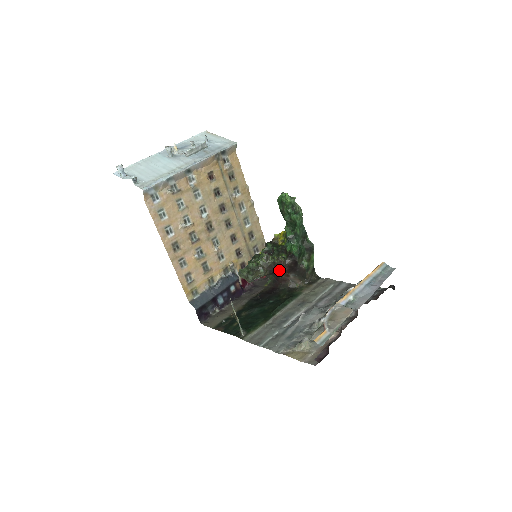
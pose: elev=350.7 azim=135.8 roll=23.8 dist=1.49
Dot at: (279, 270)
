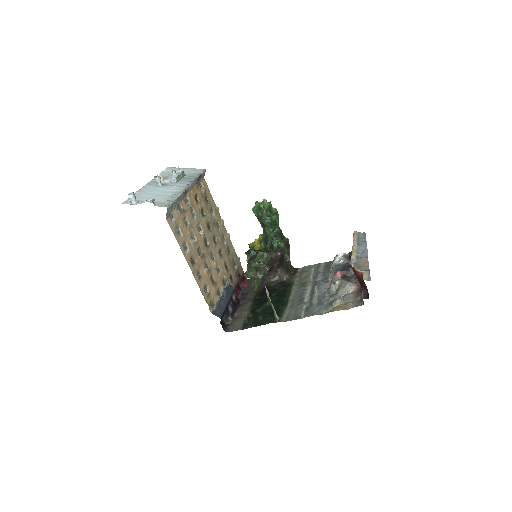
Dot at: (274, 265)
